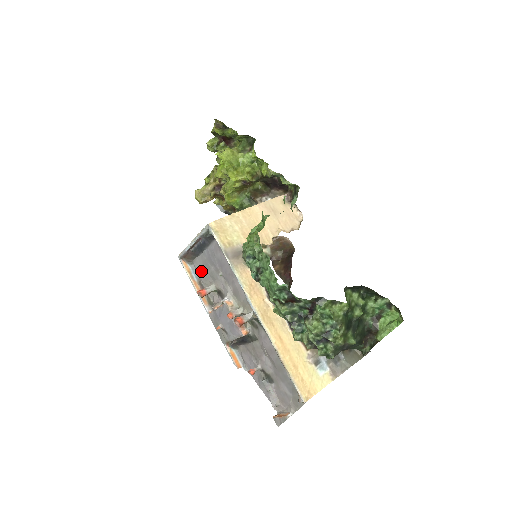
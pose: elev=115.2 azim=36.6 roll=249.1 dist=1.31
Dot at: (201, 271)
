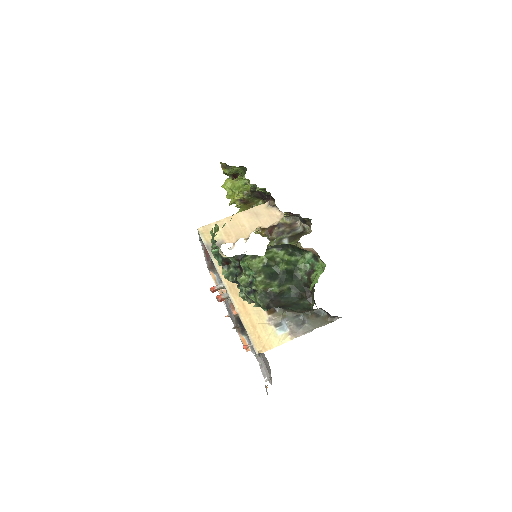
Dot at: occluded
